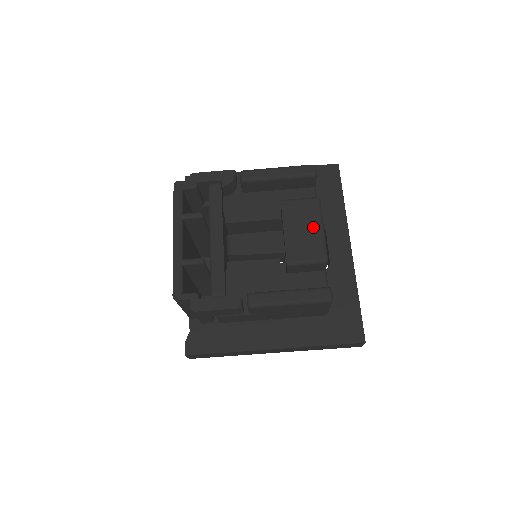
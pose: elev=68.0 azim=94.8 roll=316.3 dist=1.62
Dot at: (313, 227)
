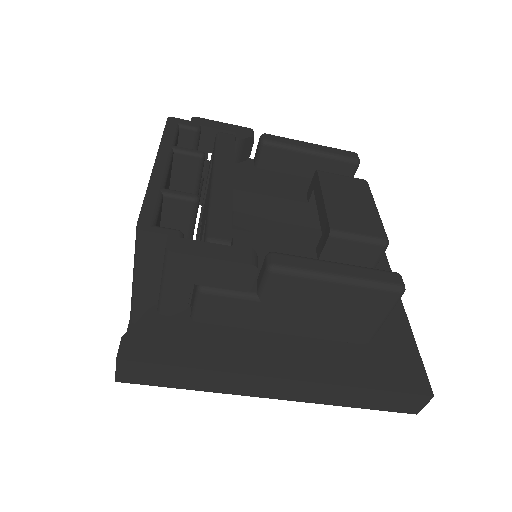
Dot at: (364, 203)
